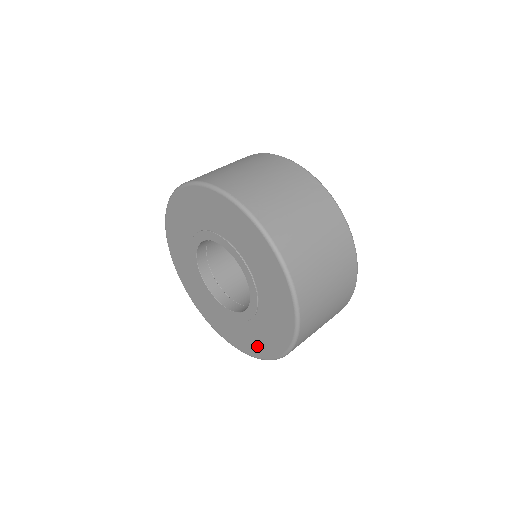
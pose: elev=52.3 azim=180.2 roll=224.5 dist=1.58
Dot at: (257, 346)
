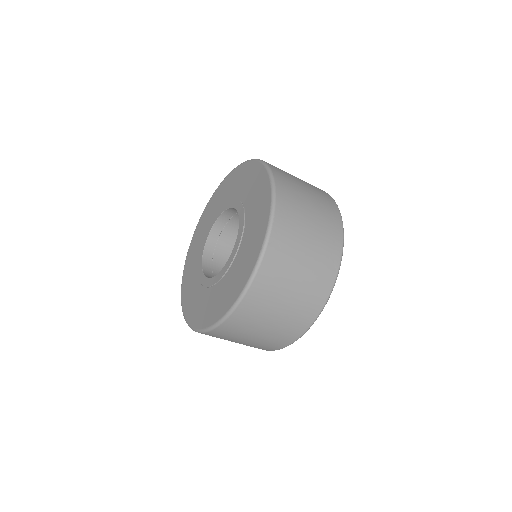
Dot at: (189, 303)
